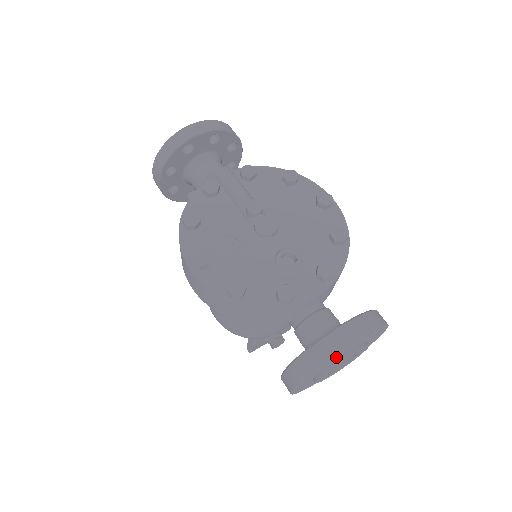
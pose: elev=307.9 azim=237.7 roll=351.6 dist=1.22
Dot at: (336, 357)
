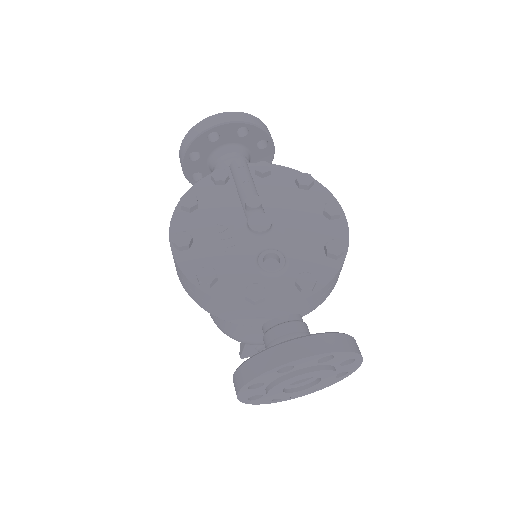
Dot at: (289, 372)
